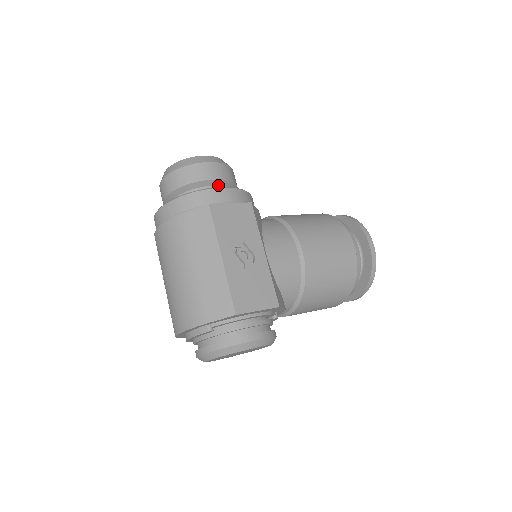
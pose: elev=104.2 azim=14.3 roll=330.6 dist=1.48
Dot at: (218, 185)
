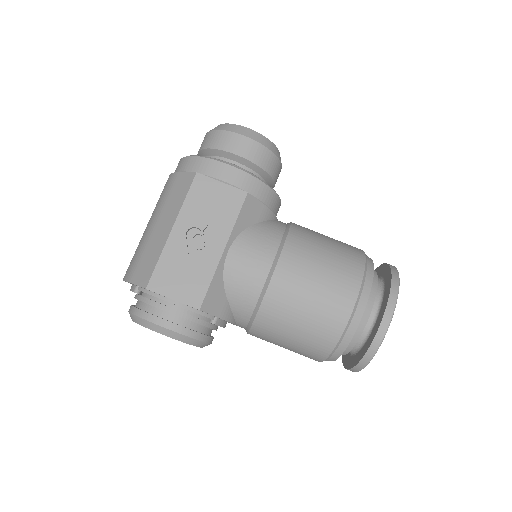
Dot at: (239, 162)
